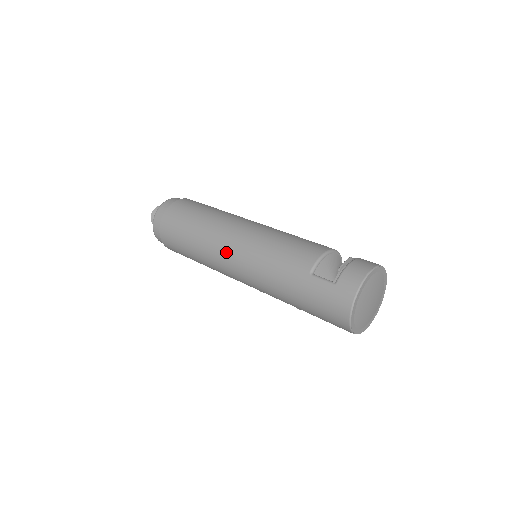
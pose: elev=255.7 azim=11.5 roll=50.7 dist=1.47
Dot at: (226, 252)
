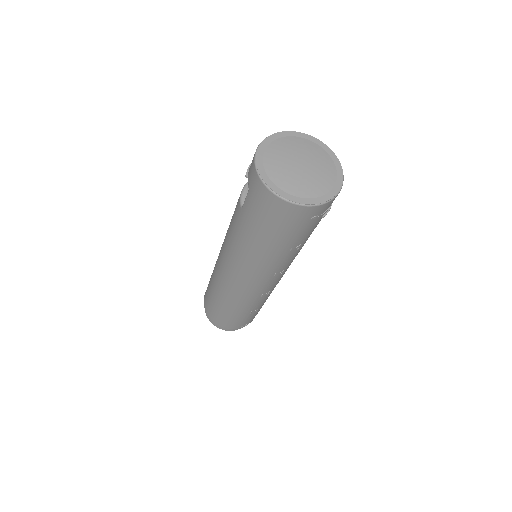
Dot at: (224, 276)
